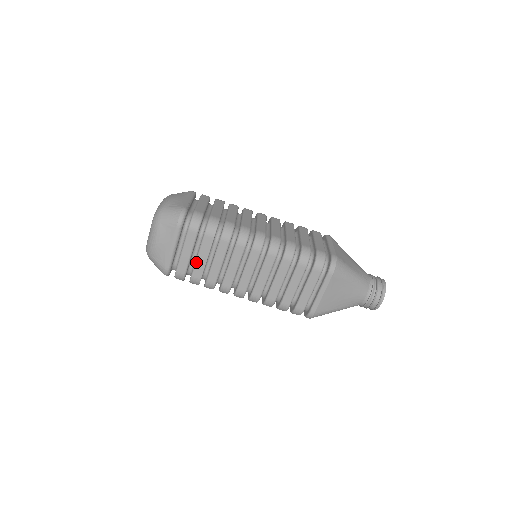
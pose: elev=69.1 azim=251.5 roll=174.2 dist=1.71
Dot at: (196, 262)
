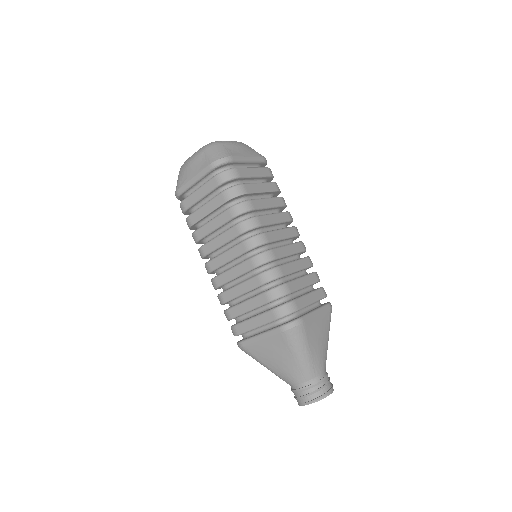
Dot at: (255, 183)
